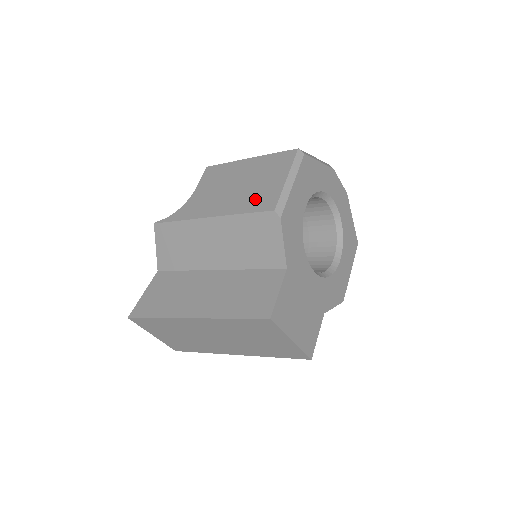
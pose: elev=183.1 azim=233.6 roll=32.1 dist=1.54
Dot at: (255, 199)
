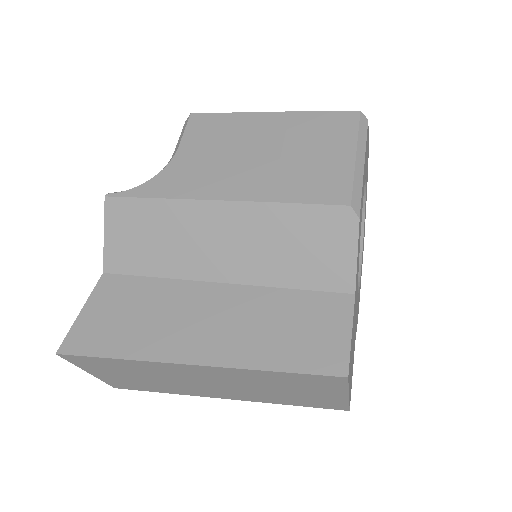
Dot at: (306, 181)
